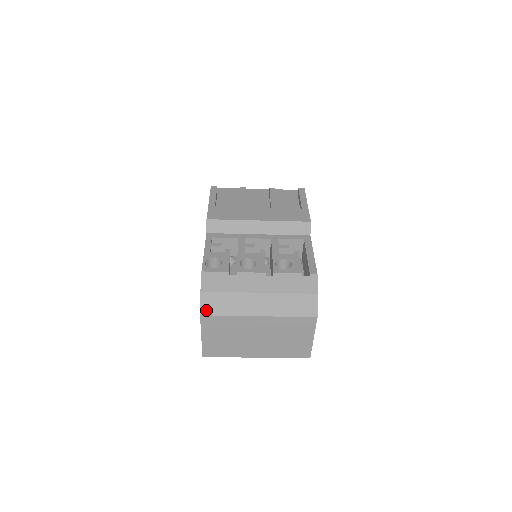
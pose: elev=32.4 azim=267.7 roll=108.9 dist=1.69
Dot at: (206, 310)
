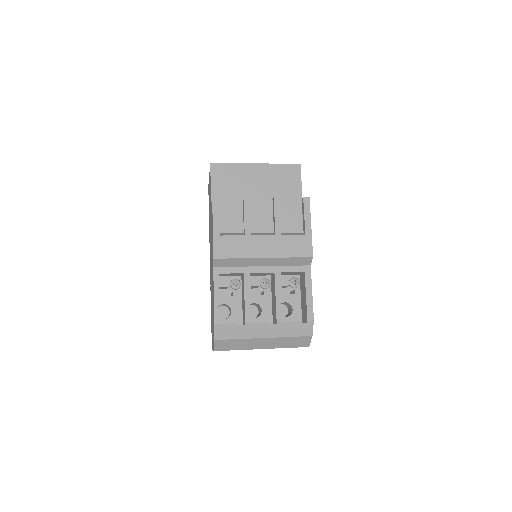
Dot at: (219, 348)
